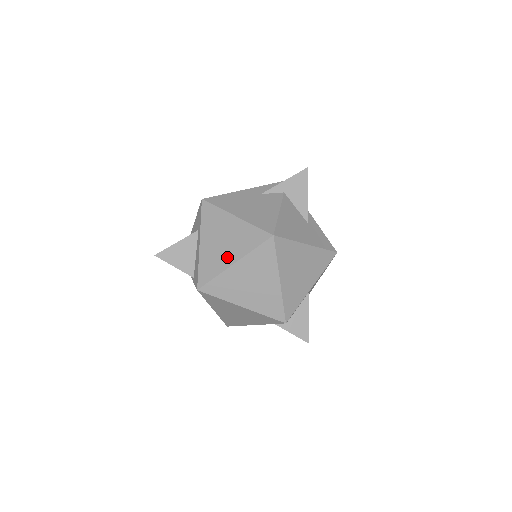
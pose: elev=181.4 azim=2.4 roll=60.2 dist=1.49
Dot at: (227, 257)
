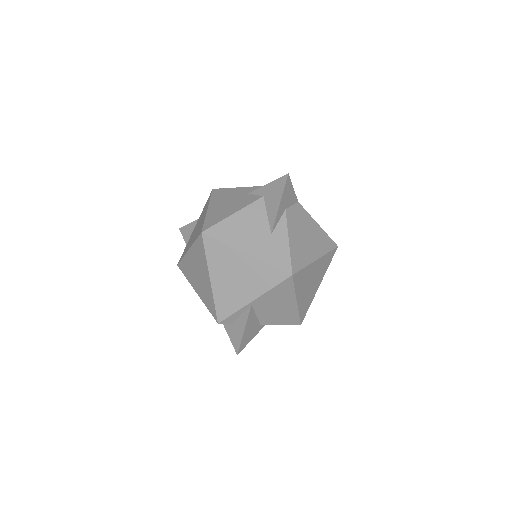
Dot at: (190, 243)
